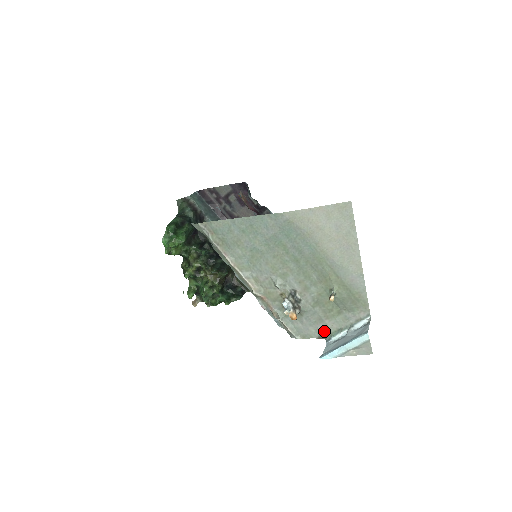
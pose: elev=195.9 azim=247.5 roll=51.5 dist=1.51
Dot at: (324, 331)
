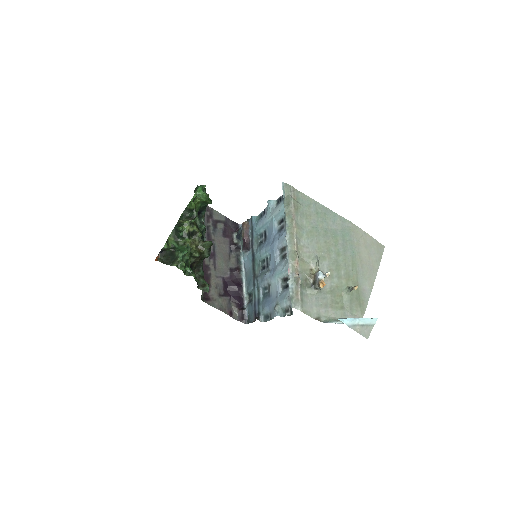
Dot at: (323, 316)
